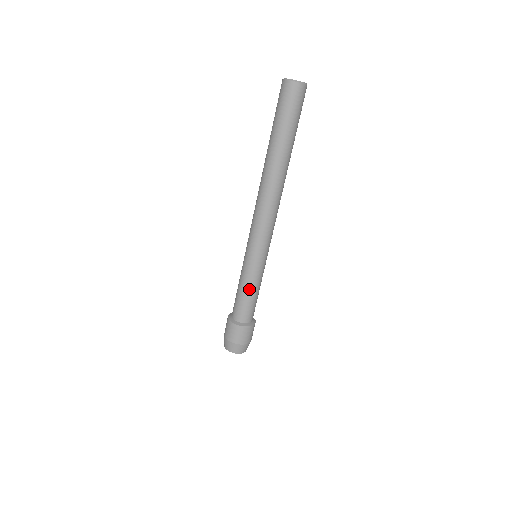
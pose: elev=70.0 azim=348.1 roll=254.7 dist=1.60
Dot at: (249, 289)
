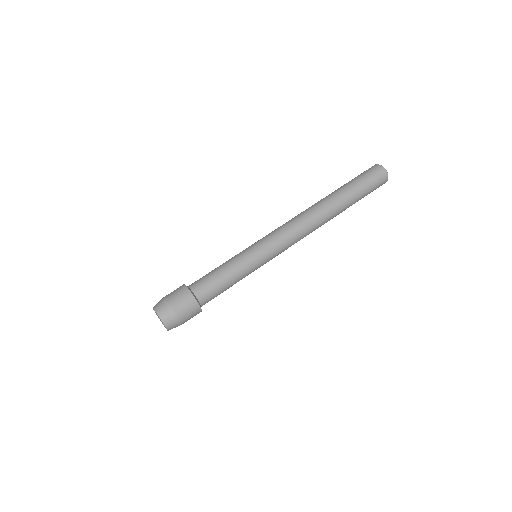
Dot at: (224, 264)
